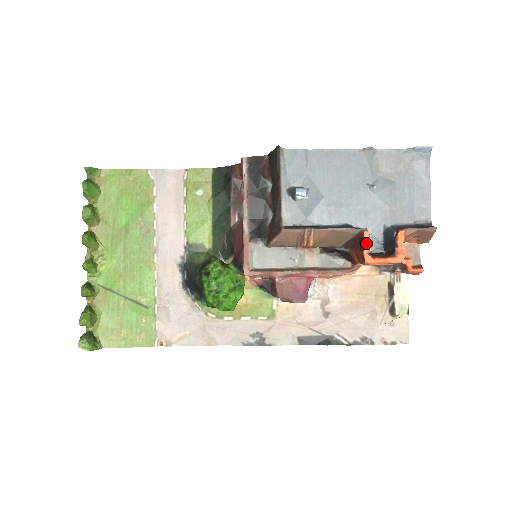
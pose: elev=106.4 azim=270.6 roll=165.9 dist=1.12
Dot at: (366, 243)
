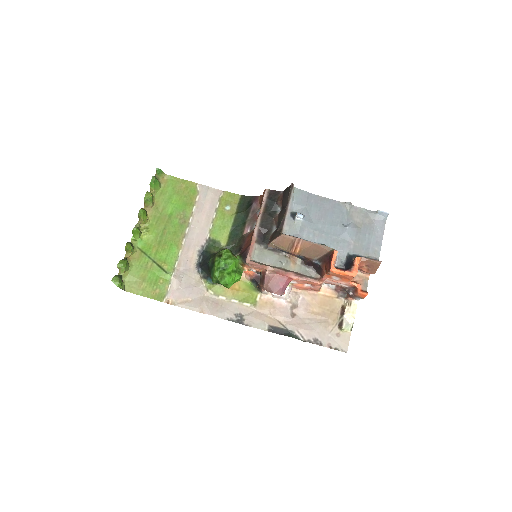
Dot at: (334, 258)
